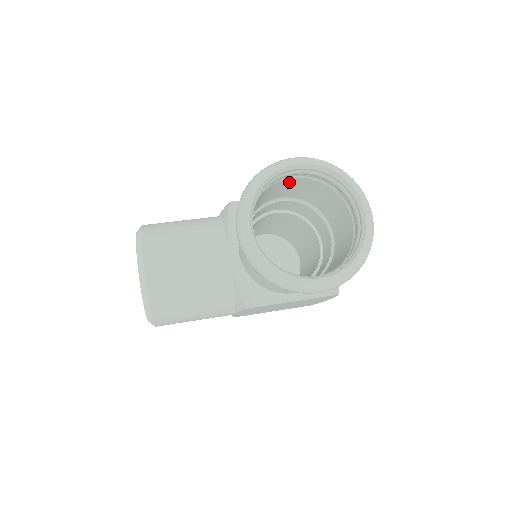
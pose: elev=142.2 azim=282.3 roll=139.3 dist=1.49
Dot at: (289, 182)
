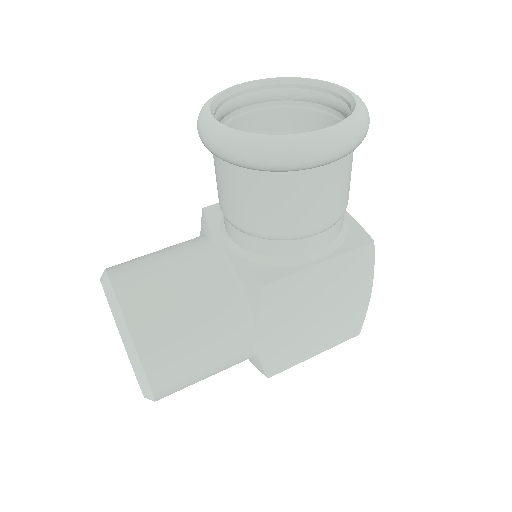
Dot at: (252, 125)
